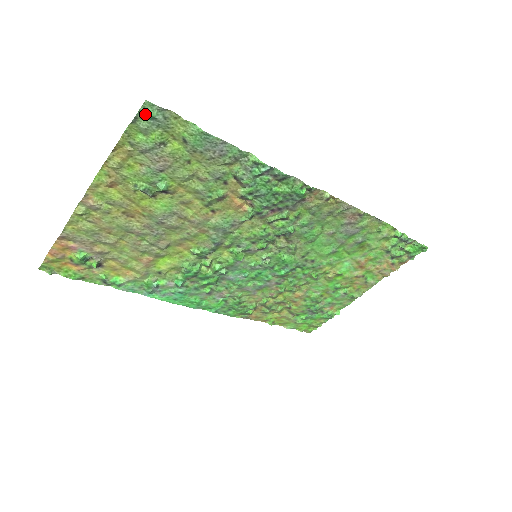
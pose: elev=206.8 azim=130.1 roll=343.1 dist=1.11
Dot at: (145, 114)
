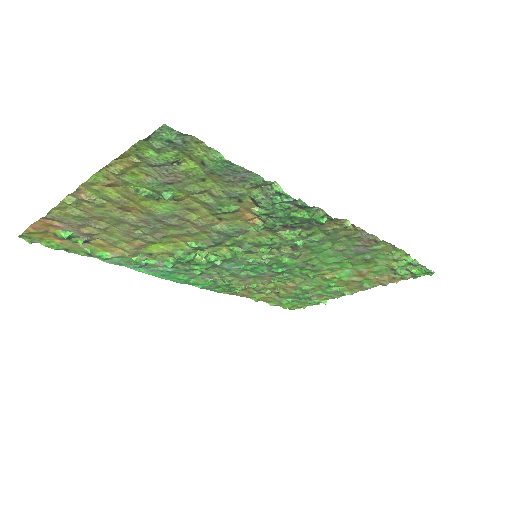
Dot at: (161, 136)
